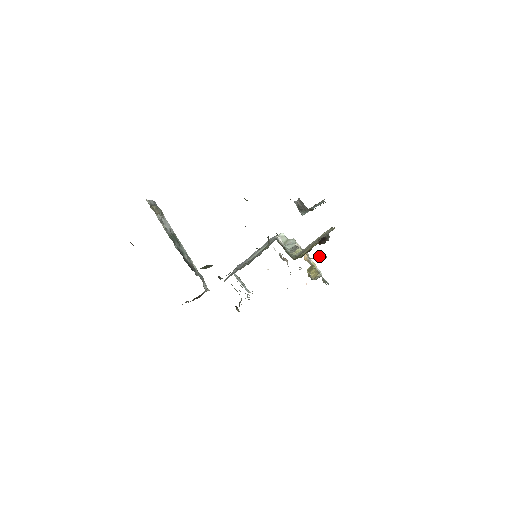
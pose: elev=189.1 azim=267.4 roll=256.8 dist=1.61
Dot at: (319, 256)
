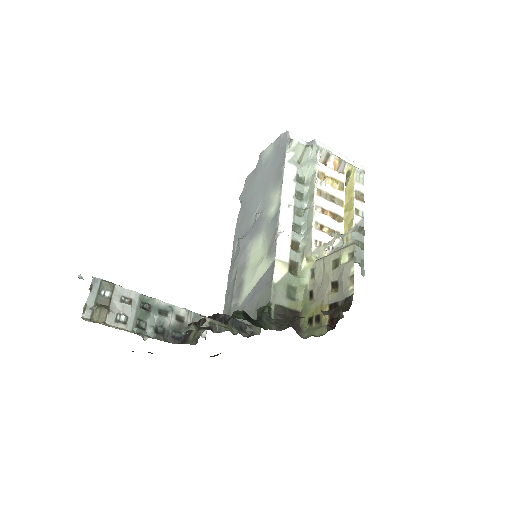
Dot at: occluded
